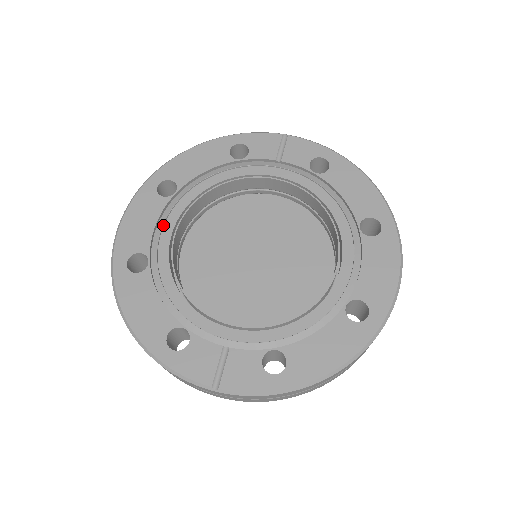
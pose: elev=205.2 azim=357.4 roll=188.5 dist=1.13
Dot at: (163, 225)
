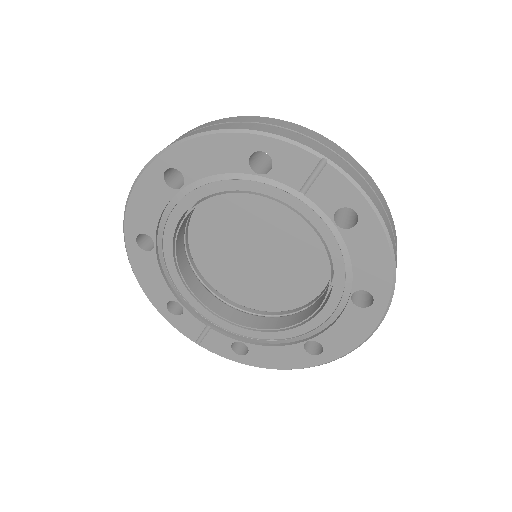
Dot at: (169, 215)
